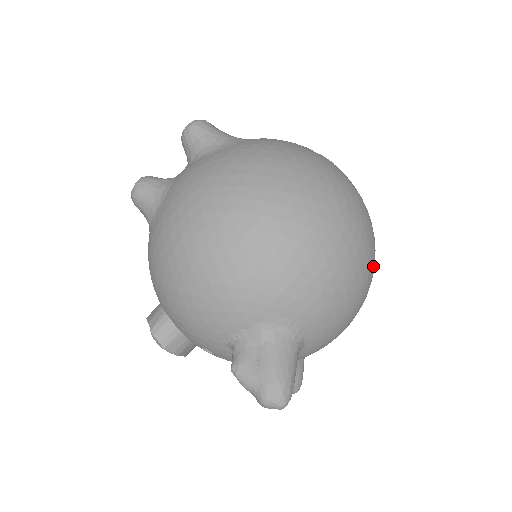
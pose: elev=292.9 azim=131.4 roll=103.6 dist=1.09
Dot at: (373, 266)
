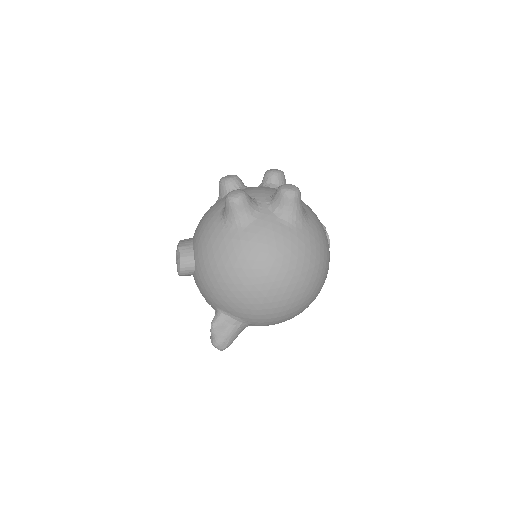
Dot at: occluded
